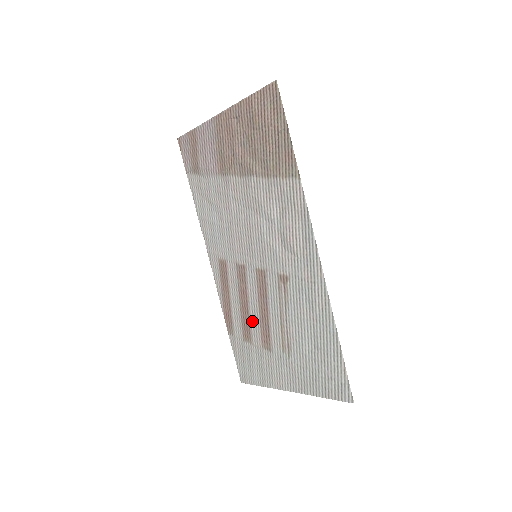
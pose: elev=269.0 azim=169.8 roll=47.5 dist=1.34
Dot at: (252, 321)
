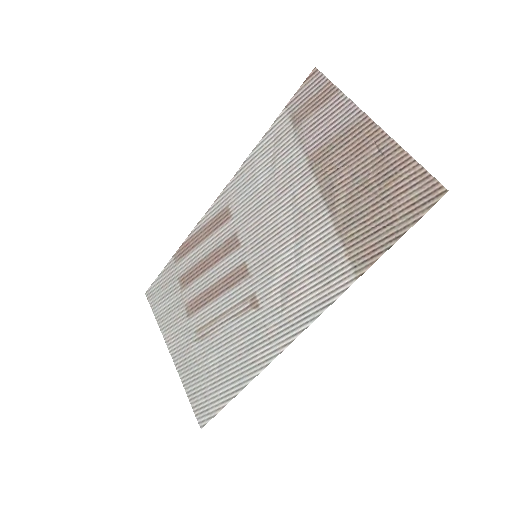
Dot at: (199, 281)
